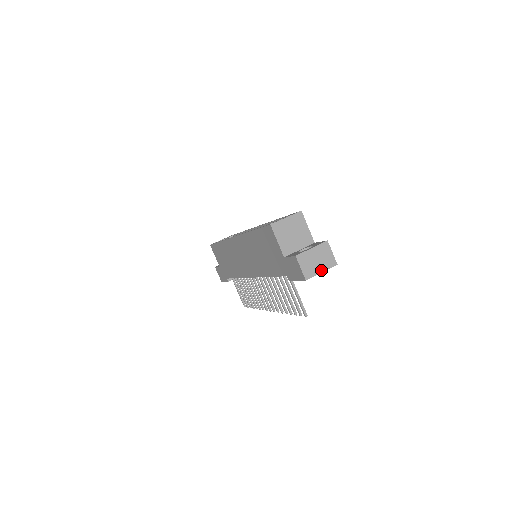
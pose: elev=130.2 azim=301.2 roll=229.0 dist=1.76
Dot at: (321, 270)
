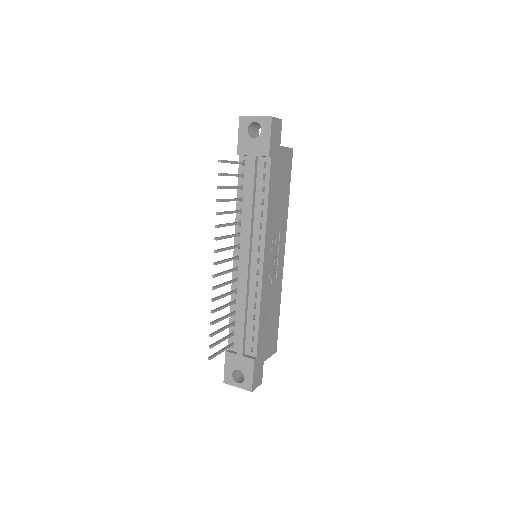
Dot at: (257, 117)
